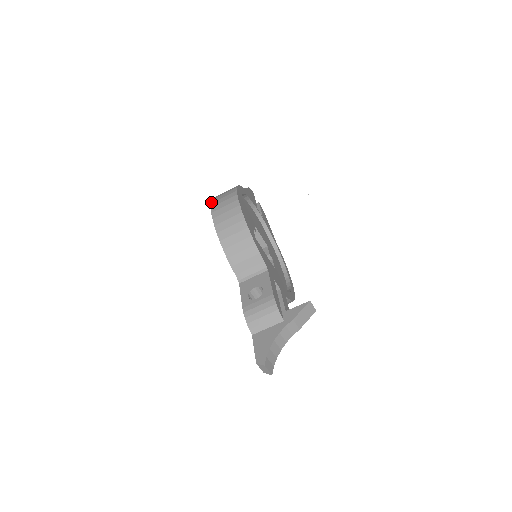
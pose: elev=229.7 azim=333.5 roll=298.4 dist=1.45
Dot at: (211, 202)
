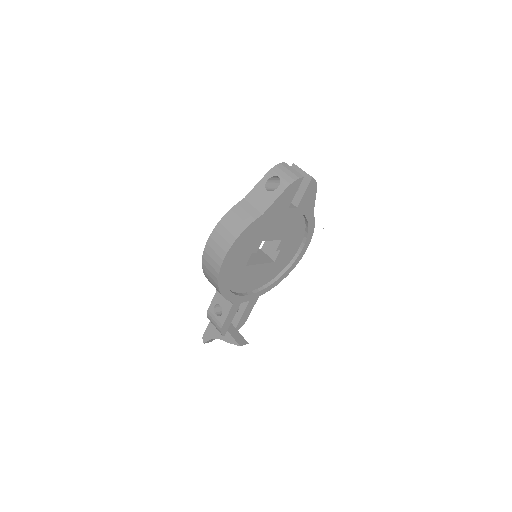
Dot at: (211, 234)
